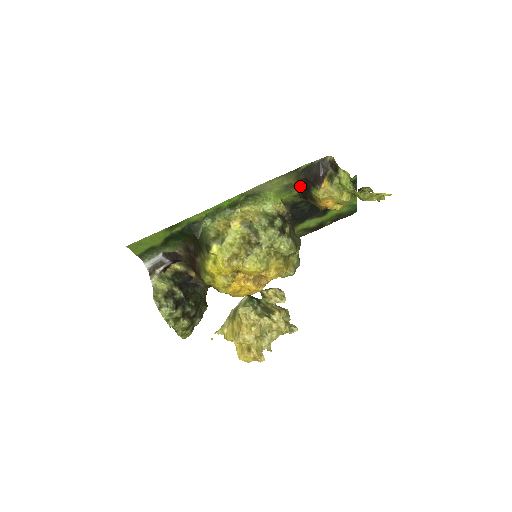
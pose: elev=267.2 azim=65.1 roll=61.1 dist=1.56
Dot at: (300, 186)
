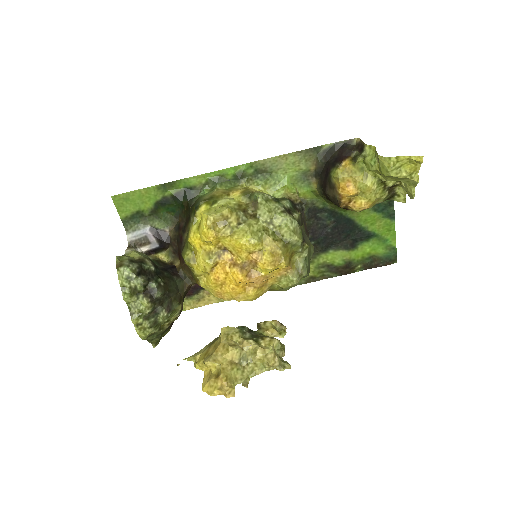
Dot at: (320, 175)
